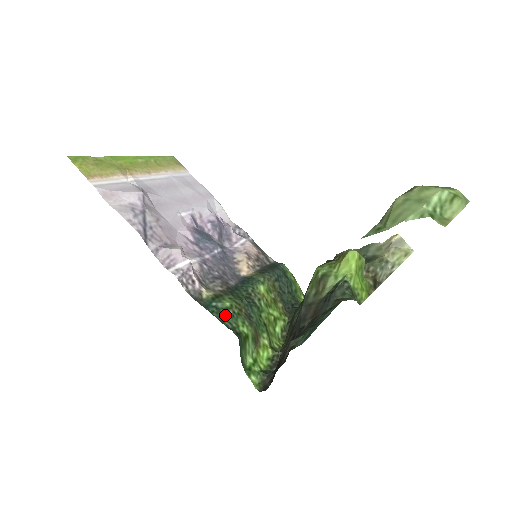
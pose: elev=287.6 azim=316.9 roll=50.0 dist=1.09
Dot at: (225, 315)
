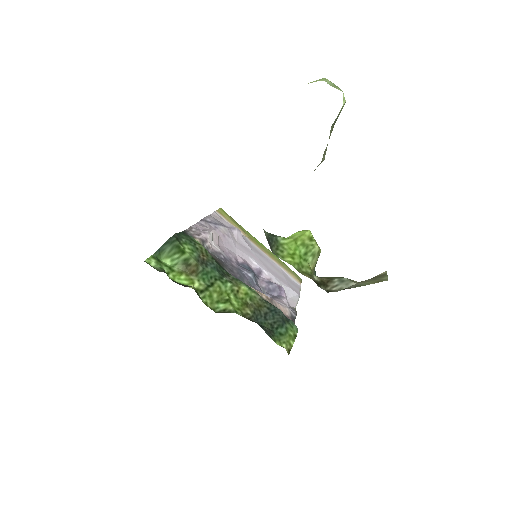
Dot at: (187, 237)
